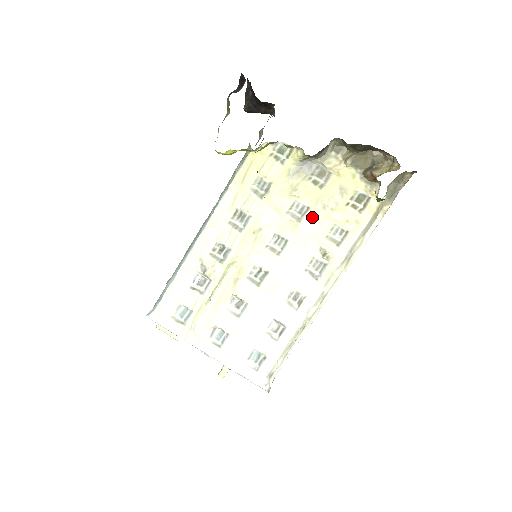
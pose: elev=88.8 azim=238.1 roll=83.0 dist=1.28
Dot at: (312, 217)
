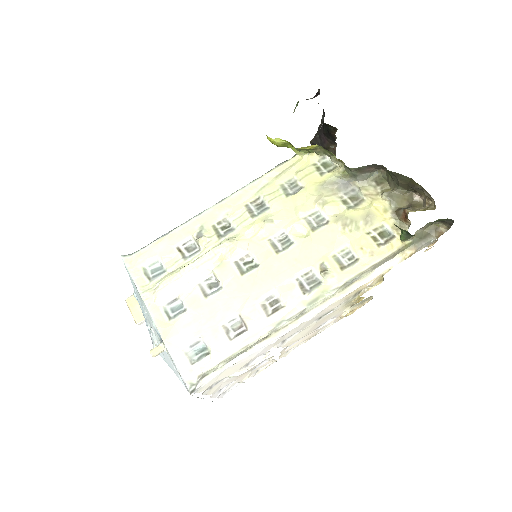
Dot at: (328, 231)
